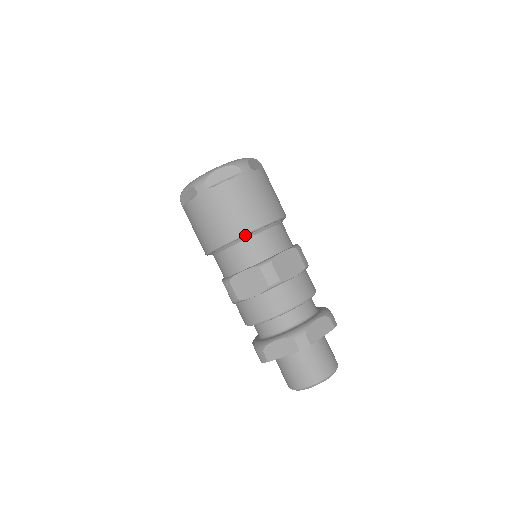
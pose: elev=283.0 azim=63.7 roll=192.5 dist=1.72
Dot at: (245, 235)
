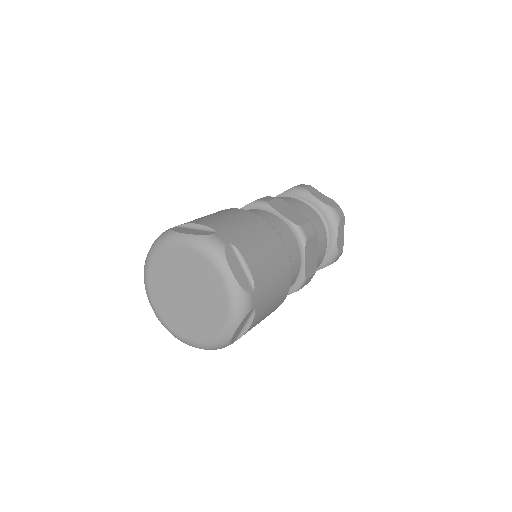
Dot at: (281, 303)
